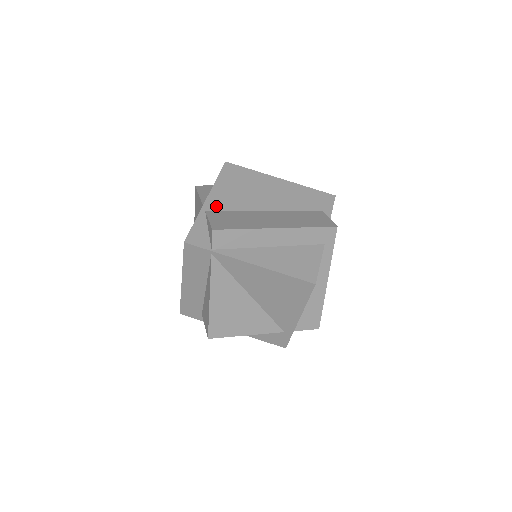
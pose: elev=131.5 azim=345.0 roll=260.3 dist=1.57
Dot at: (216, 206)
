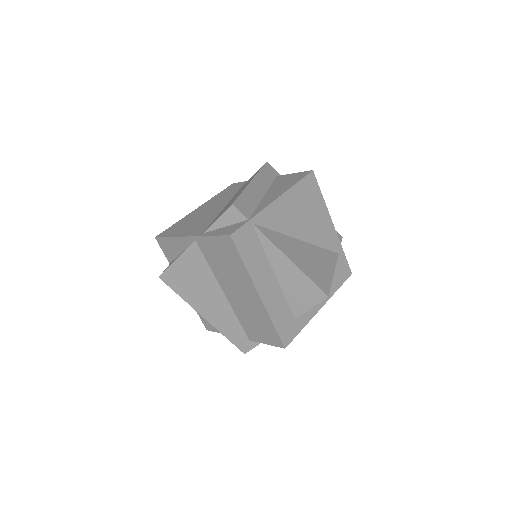
Dot at: (201, 229)
